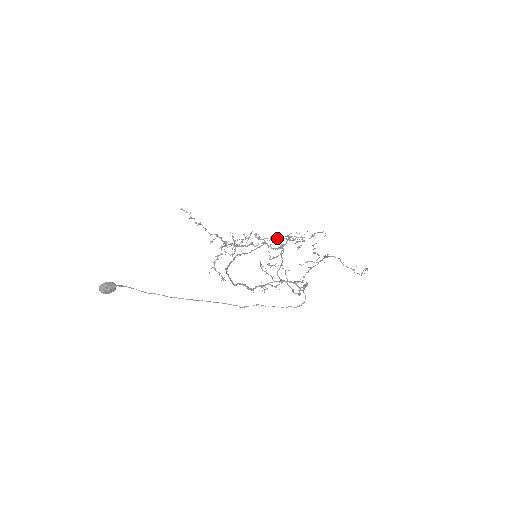
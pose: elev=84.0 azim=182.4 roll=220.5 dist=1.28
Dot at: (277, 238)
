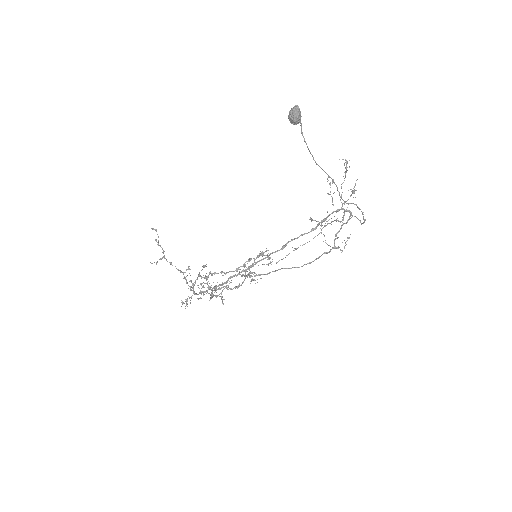
Dot at: (226, 285)
